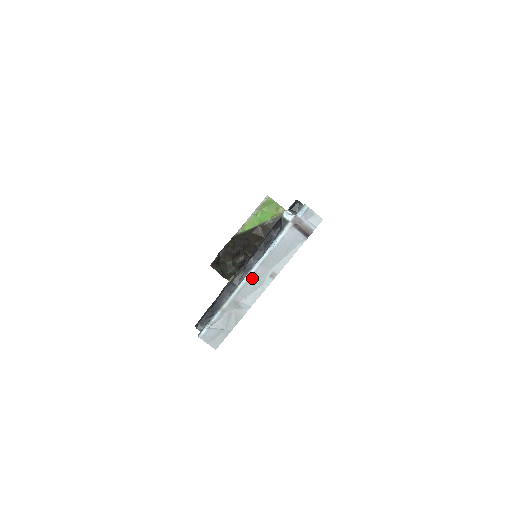
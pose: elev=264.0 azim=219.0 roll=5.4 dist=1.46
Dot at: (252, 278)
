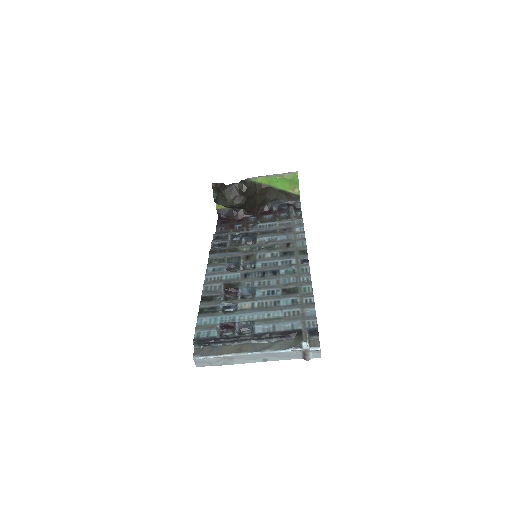
Dot at: (253, 355)
